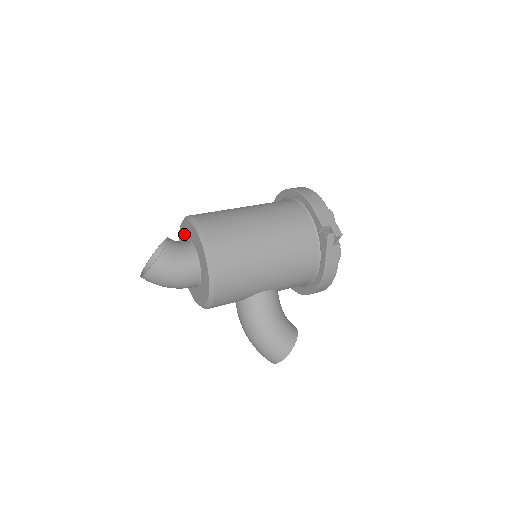
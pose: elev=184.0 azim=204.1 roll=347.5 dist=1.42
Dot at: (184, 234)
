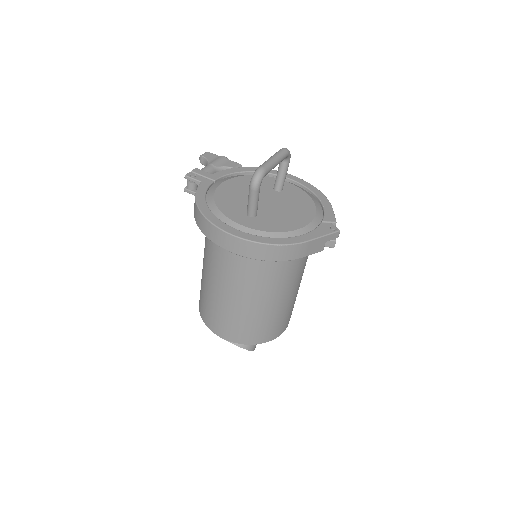
Dot at: occluded
